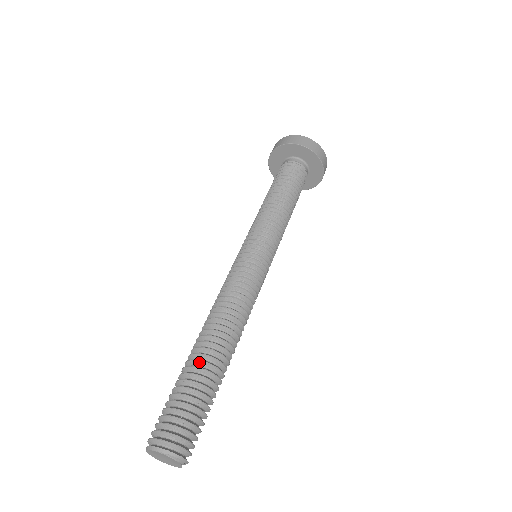
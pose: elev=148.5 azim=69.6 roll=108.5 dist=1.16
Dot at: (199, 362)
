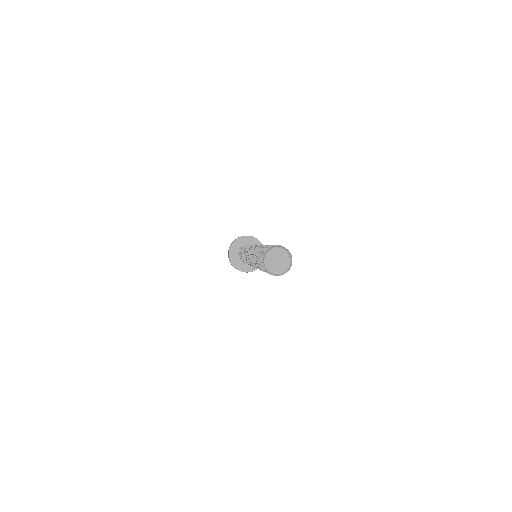
Dot at: occluded
